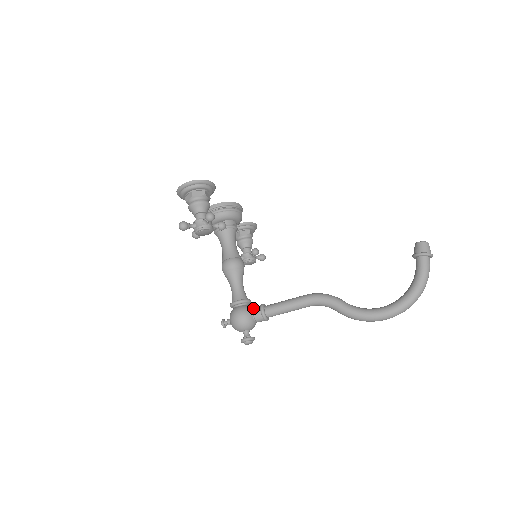
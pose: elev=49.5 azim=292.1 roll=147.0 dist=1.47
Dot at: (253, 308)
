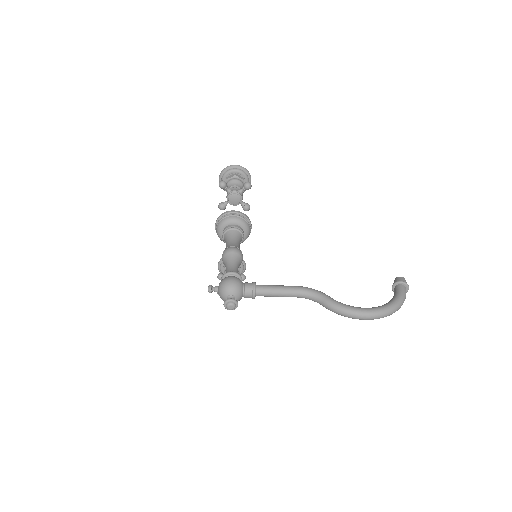
Dot at: (245, 282)
